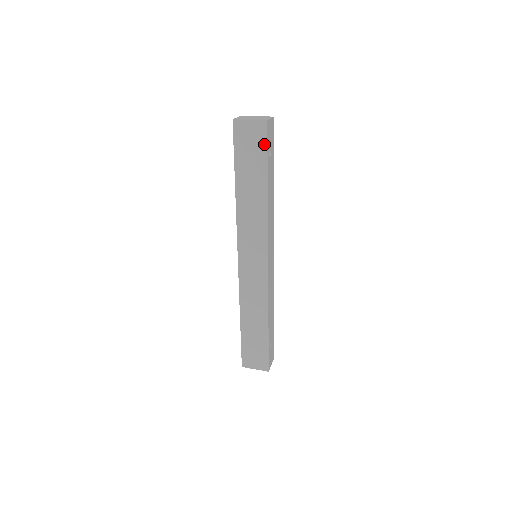
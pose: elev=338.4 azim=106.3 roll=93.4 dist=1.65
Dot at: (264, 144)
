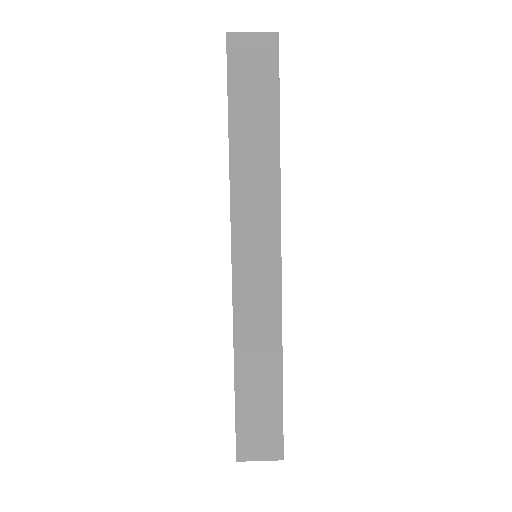
Dot at: (274, 67)
